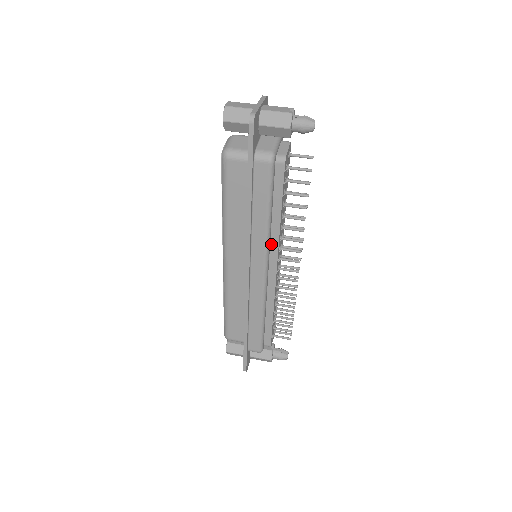
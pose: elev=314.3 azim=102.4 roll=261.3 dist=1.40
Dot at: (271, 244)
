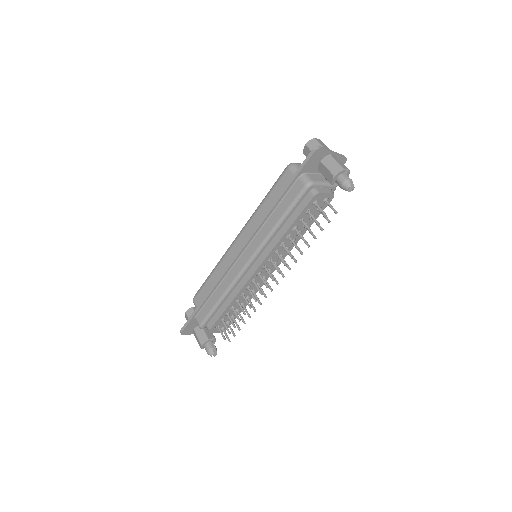
Dot at: (267, 248)
